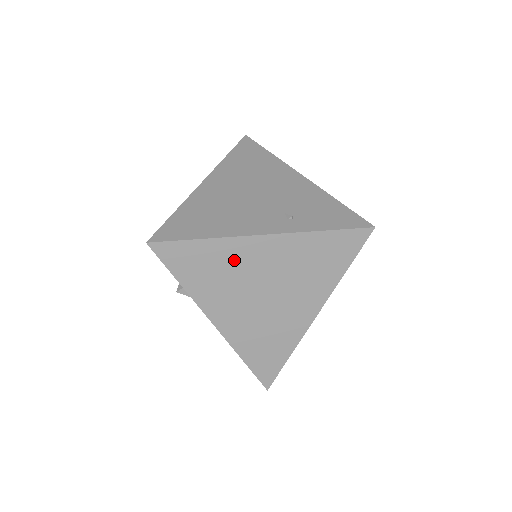
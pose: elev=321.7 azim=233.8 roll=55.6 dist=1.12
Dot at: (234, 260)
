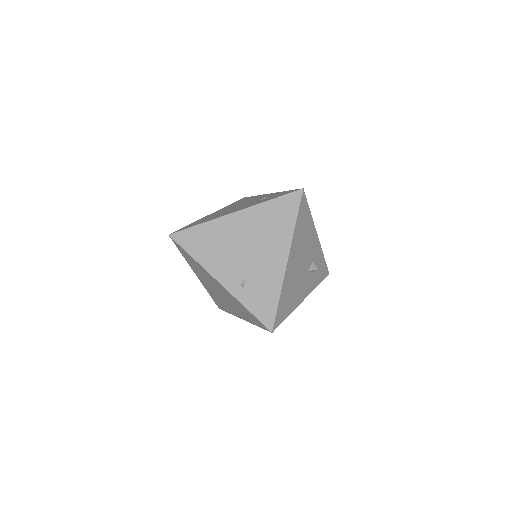
Dot at: (206, 274)
